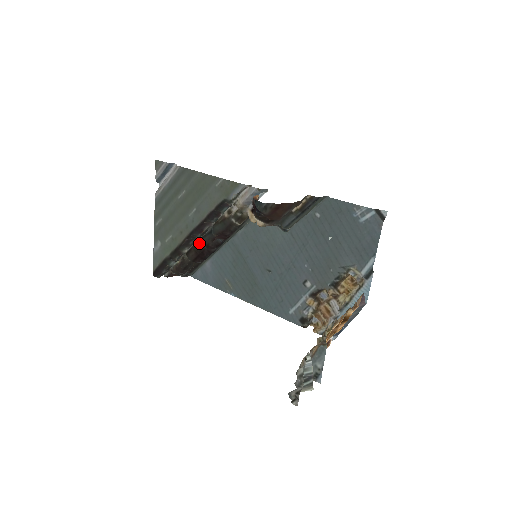
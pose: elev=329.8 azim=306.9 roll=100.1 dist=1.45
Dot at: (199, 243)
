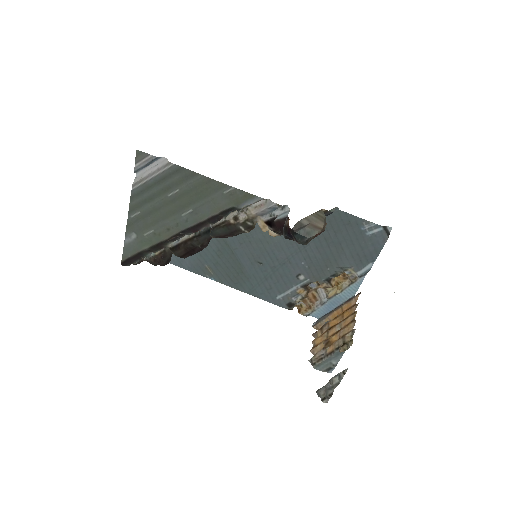
Dot at: (191, 242)
